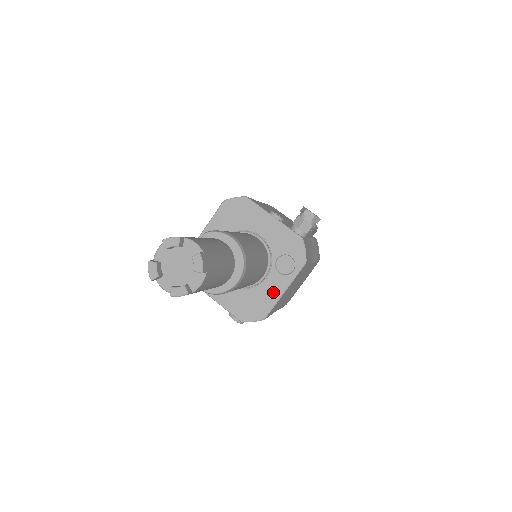
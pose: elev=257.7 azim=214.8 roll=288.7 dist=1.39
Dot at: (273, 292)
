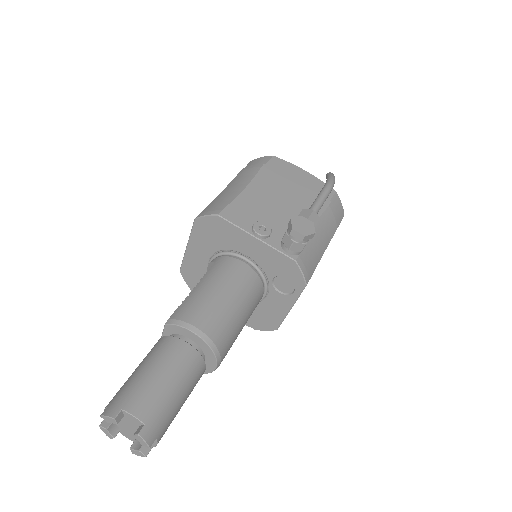
Dot at: (278, 309)
